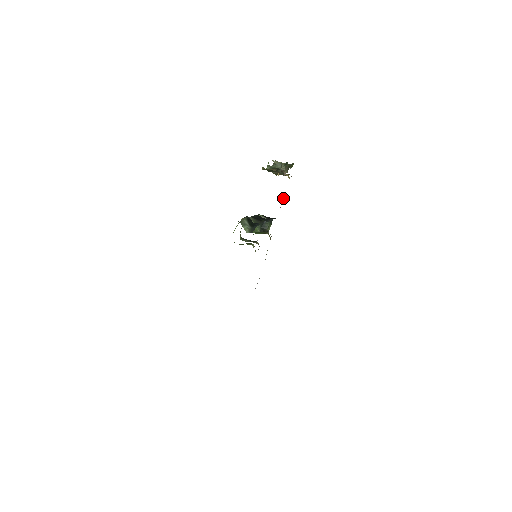
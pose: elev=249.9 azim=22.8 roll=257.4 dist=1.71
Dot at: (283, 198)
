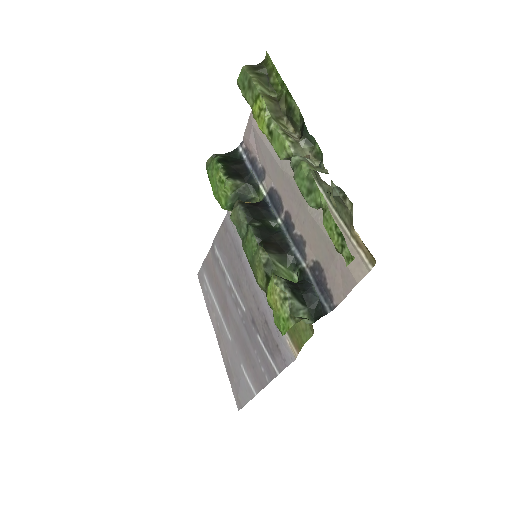
Dot at: (252, 126)
